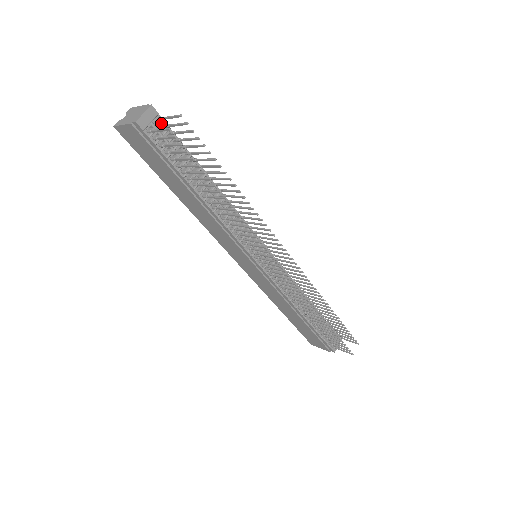
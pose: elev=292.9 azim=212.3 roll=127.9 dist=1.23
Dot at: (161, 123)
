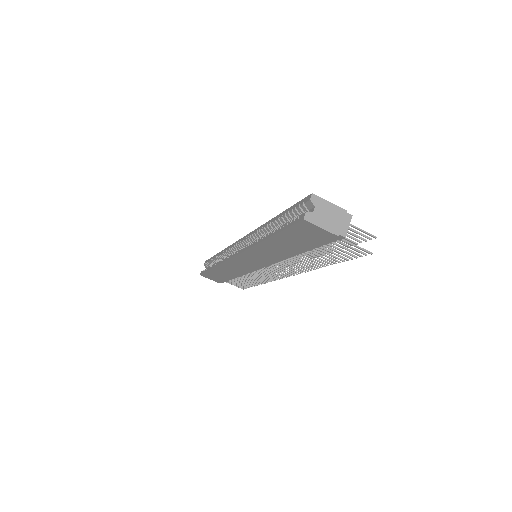
Dot at: occluded
